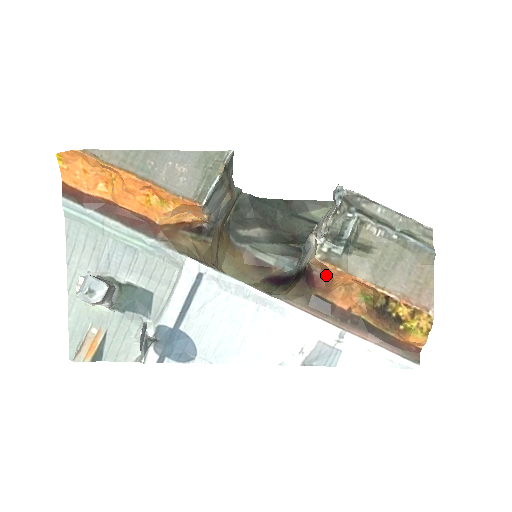
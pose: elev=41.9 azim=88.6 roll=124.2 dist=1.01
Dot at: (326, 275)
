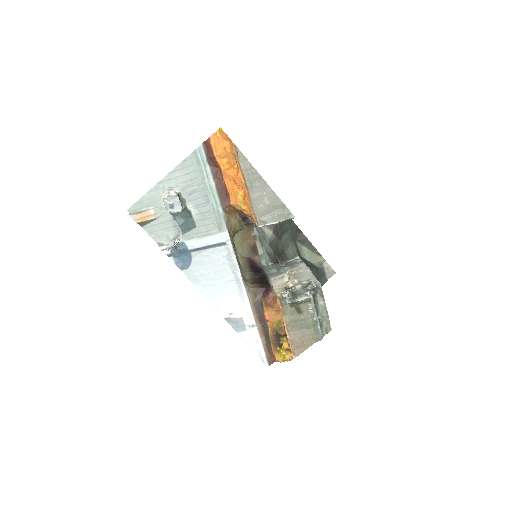
Dot at: (274, 300)
